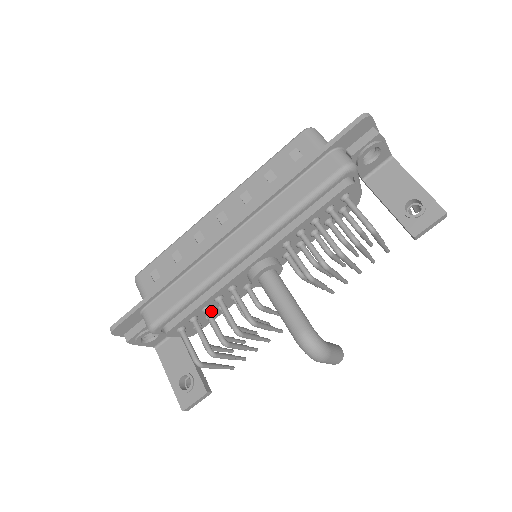
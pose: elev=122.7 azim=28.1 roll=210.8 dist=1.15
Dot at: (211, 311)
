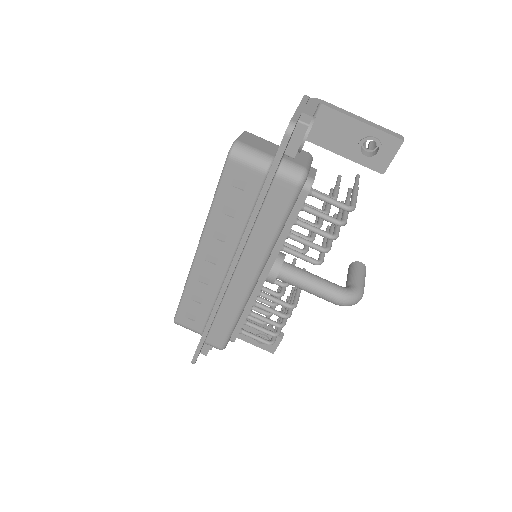
Dot at: occluded
